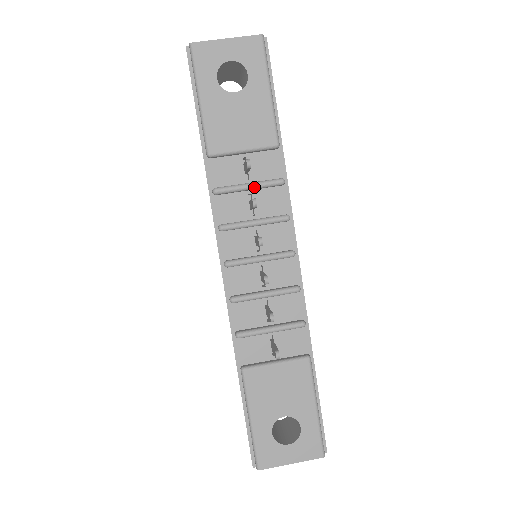
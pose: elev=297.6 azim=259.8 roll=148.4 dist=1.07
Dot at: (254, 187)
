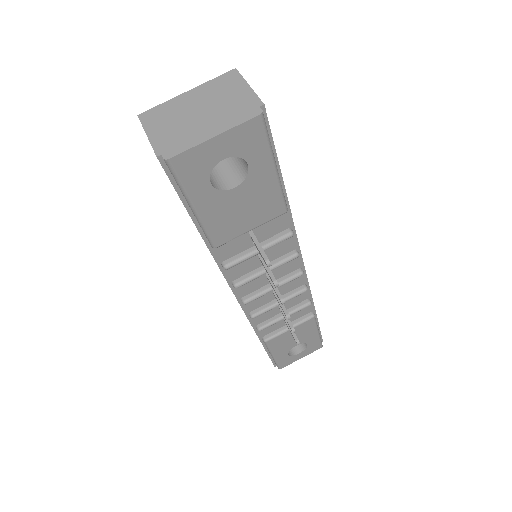
Dot at: occluded
